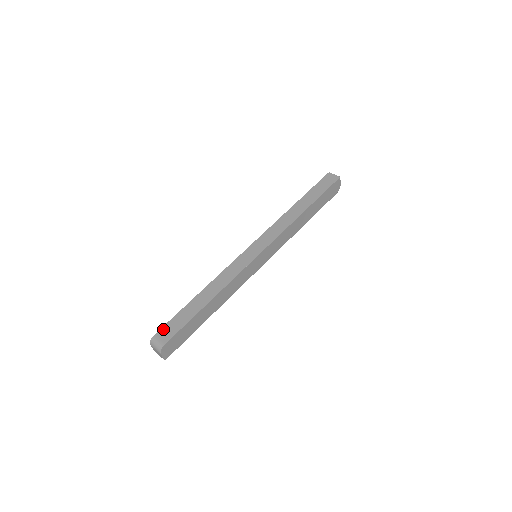
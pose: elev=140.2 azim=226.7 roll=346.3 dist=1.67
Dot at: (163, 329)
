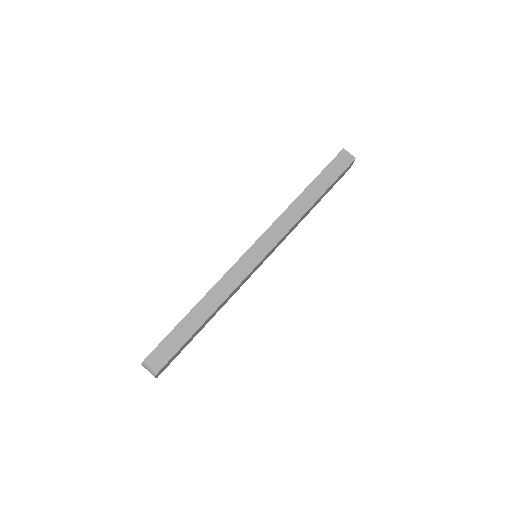
Dot at: (157, 350)
